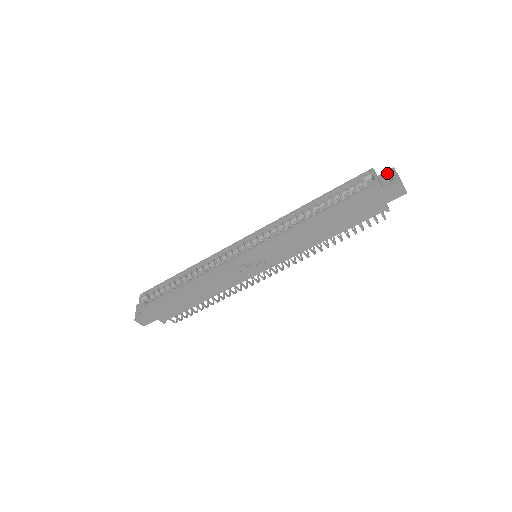
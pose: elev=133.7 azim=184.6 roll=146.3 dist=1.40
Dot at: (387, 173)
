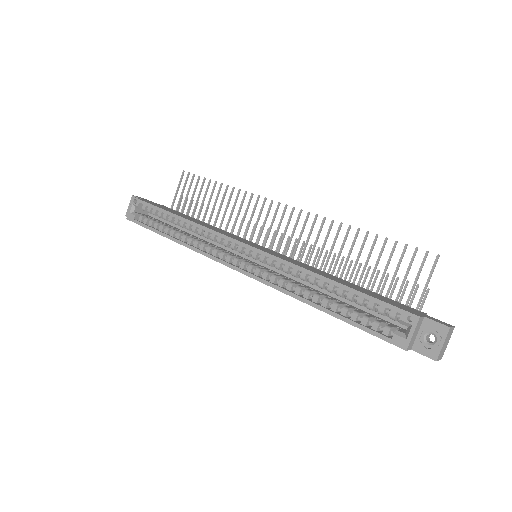
Dot at: (435, 327)
